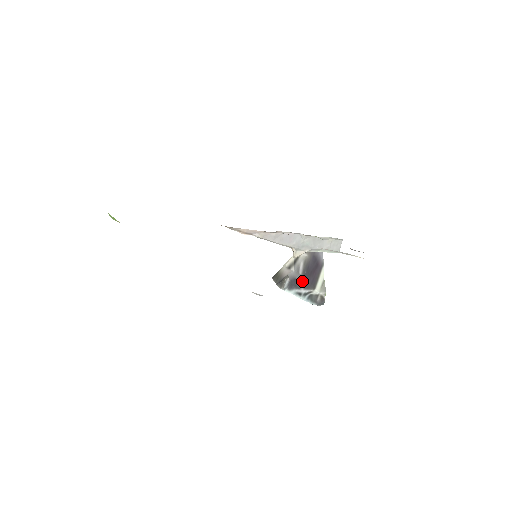
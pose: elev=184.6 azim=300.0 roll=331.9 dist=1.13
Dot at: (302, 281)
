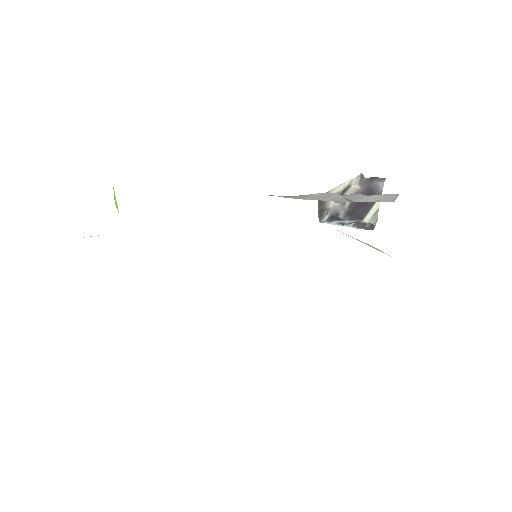
Dot at: (346, 215)
